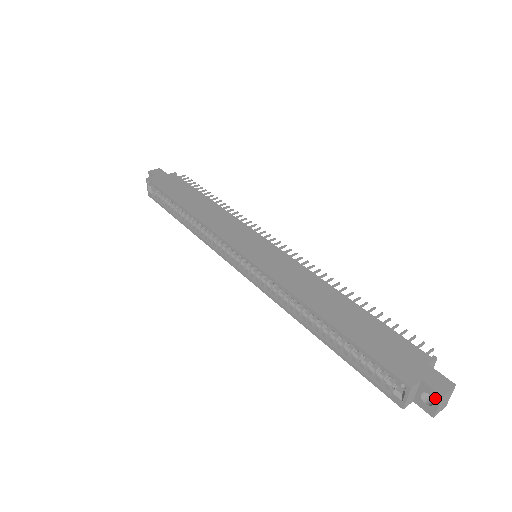
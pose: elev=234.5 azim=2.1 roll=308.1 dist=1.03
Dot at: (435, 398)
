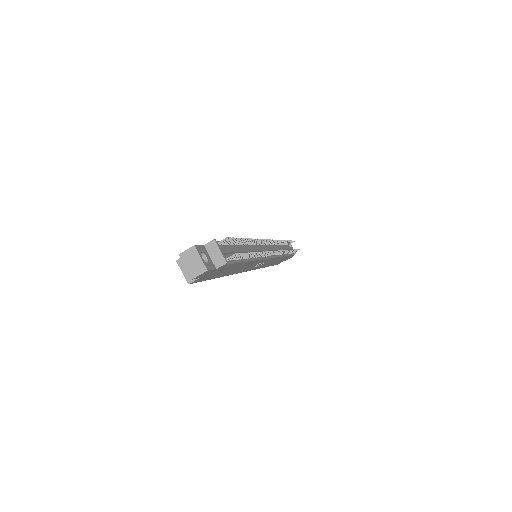
Dot at: (184, 261)
